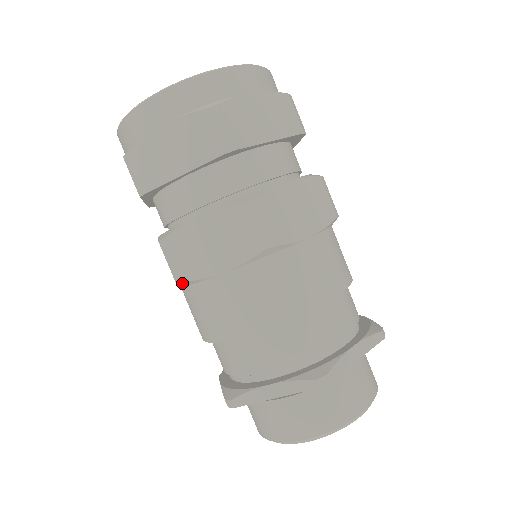
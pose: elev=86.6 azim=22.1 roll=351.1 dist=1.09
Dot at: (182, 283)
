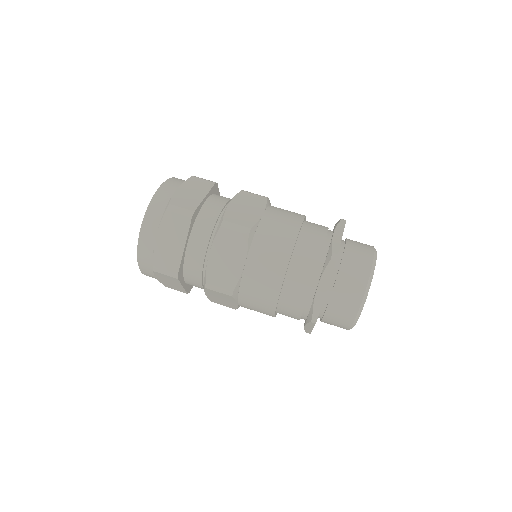
Dot at: (234, 293)
